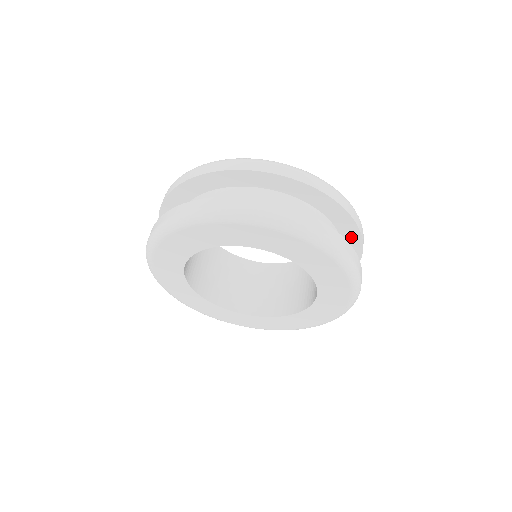
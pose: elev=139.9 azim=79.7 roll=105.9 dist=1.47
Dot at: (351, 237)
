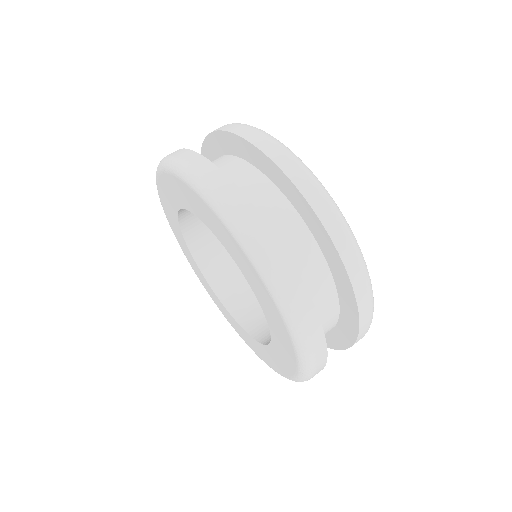
Dot at: (346, 333)
